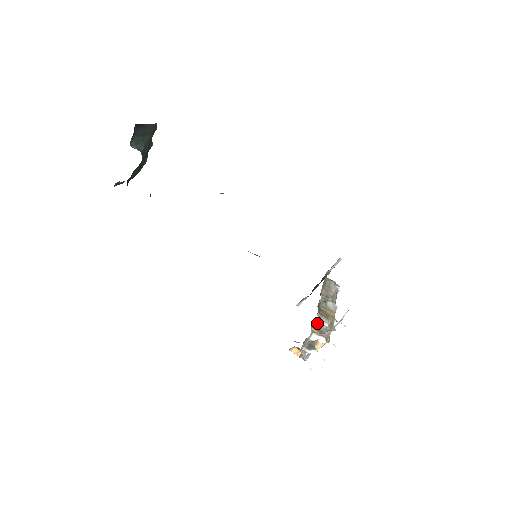
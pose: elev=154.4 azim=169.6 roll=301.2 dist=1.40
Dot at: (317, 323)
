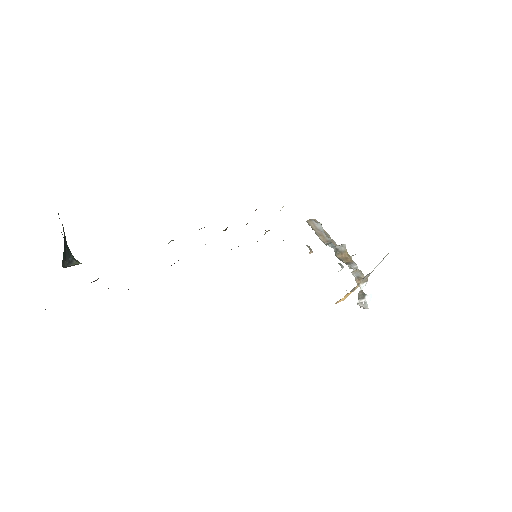
Dot at: occluded
